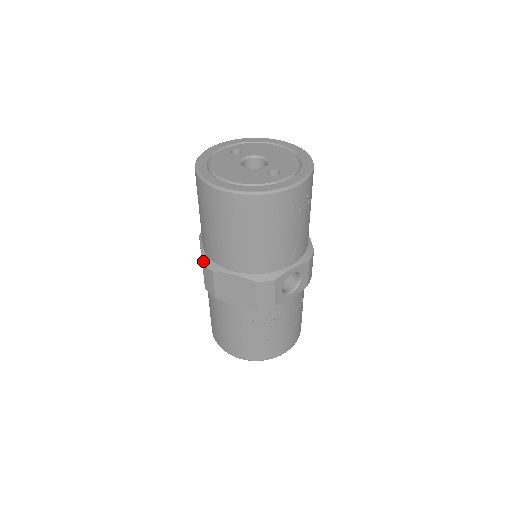
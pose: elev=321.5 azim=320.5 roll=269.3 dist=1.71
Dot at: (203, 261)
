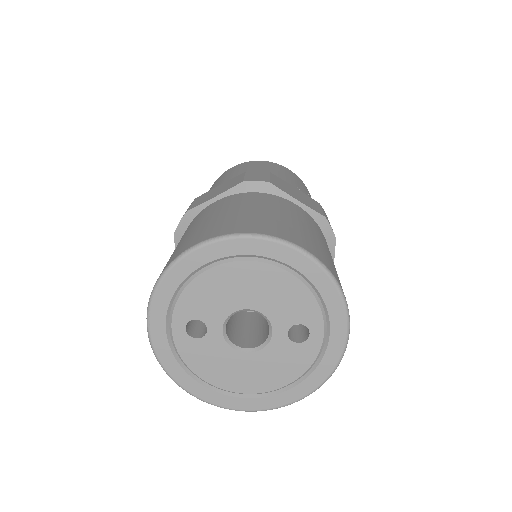
Dot at: occluded
